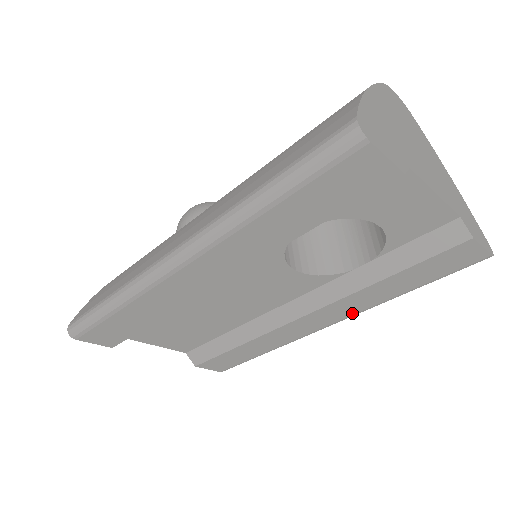
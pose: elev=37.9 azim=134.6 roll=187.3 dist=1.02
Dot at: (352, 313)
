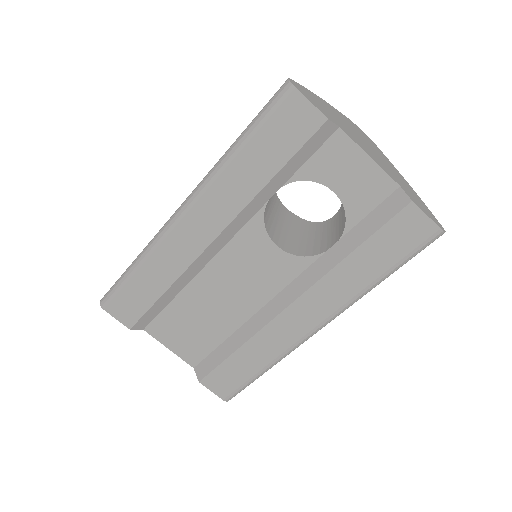
Dot at: (334, 308)
